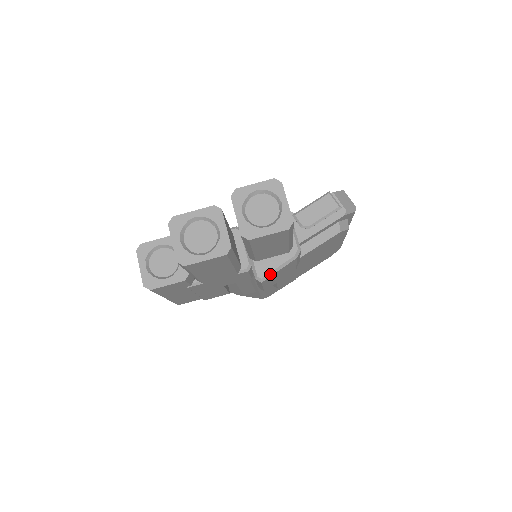
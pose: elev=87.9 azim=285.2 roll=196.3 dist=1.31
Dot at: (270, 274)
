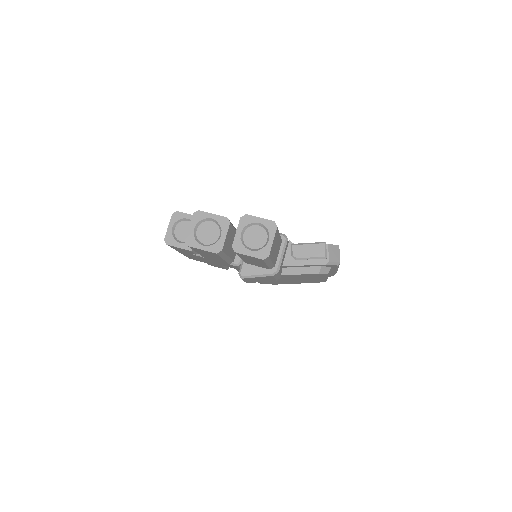
Dot at: (249, 276)
